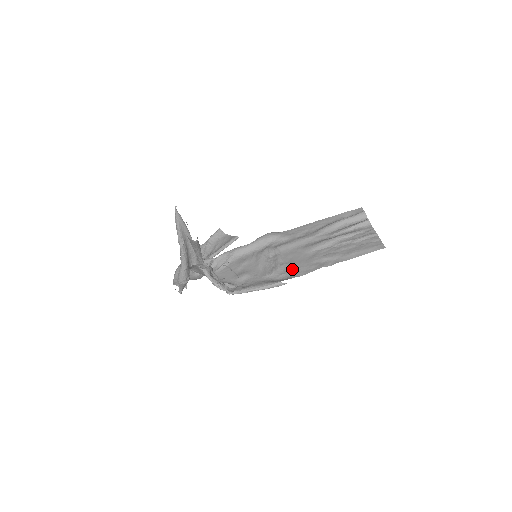
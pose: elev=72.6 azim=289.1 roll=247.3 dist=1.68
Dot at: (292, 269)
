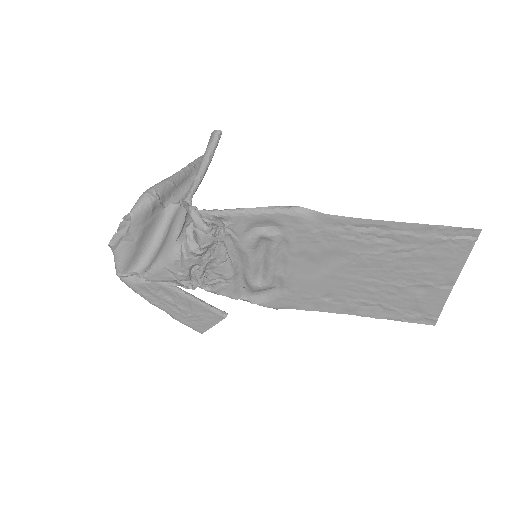
Dot at: (310, 238)
